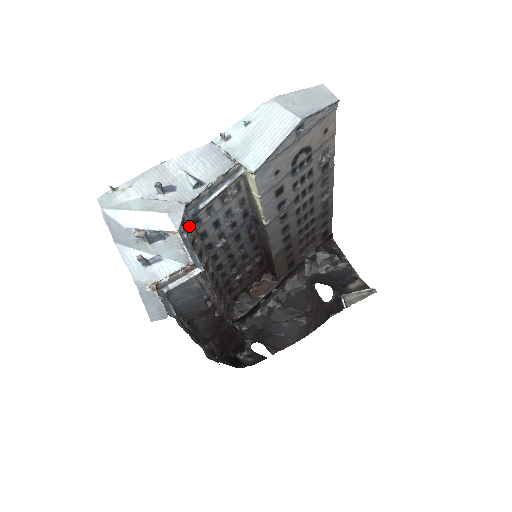
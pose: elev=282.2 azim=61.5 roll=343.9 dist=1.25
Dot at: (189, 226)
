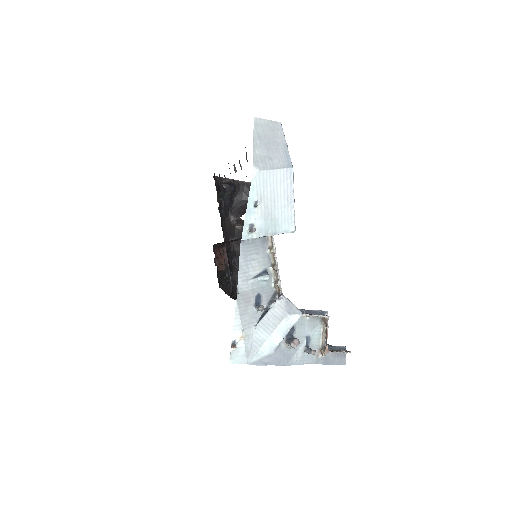
Dot at: occluded
